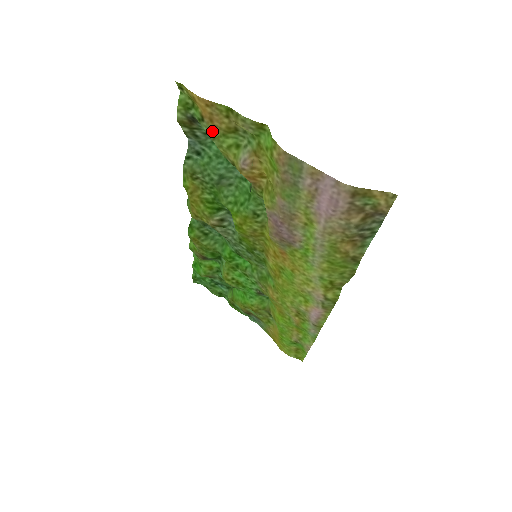
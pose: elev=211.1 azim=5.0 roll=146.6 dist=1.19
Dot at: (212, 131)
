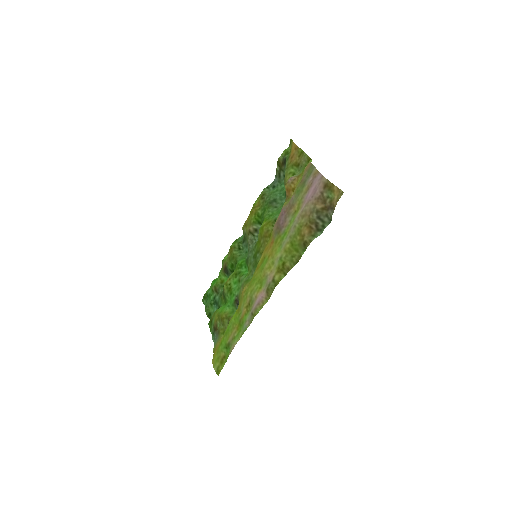
Dot at: (289, 164)
